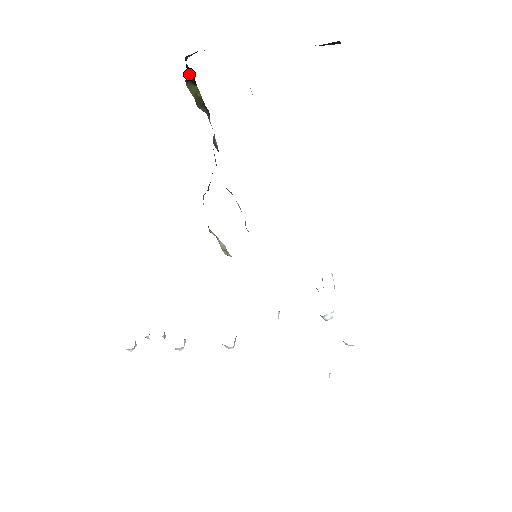
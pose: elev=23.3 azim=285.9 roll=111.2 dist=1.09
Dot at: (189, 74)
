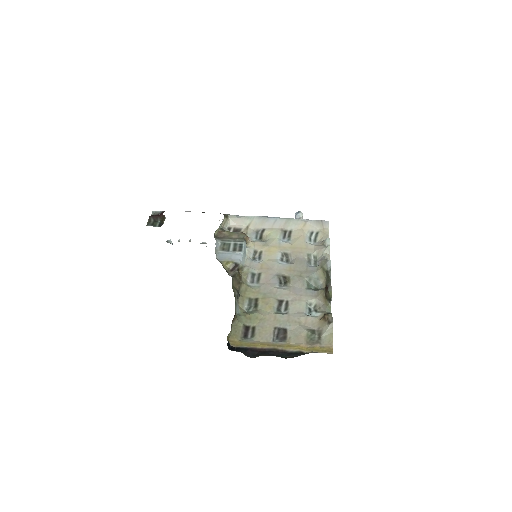
Dot at: occluded
